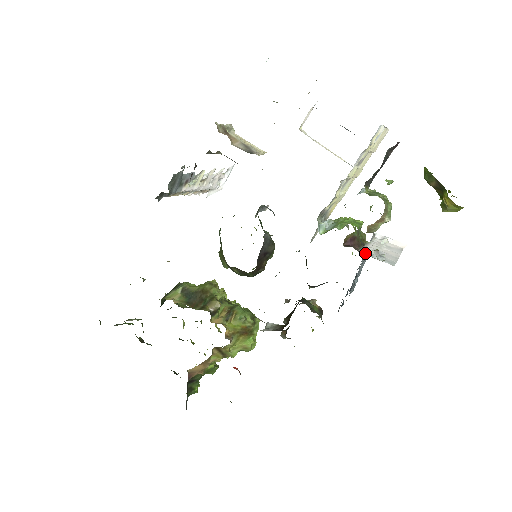
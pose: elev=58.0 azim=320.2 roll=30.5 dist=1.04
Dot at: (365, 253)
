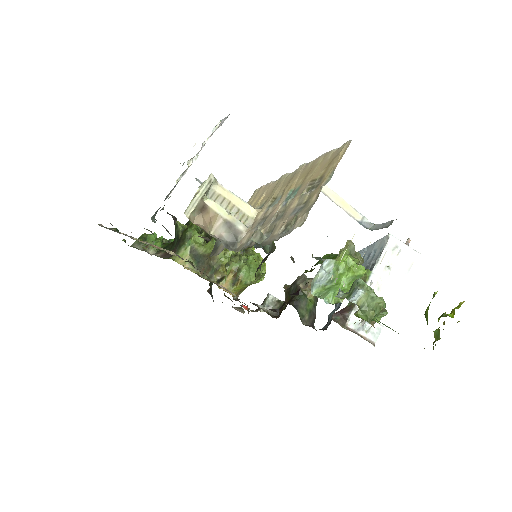
Dot at: (352, 325)
